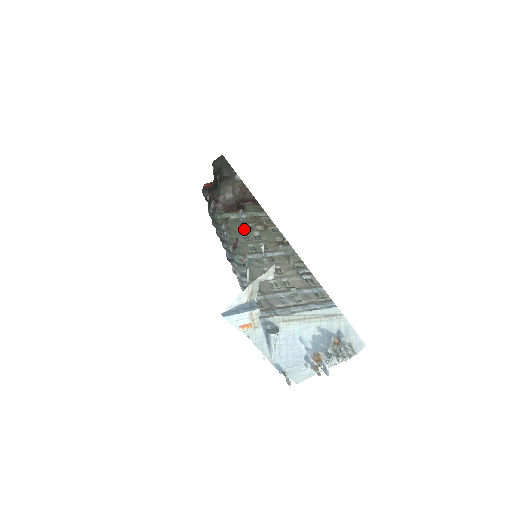
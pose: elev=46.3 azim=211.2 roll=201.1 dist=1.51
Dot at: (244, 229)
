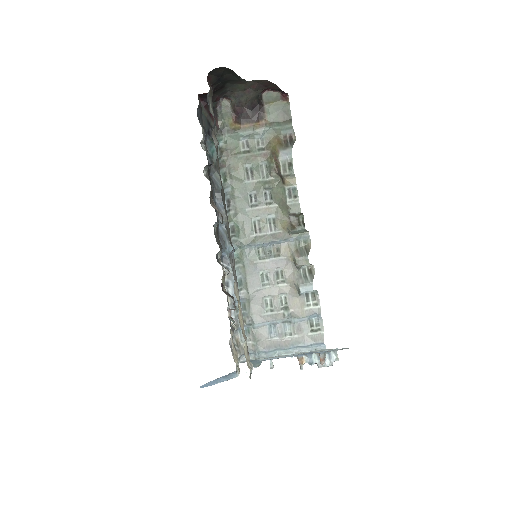
Dot at: (254, 175)
